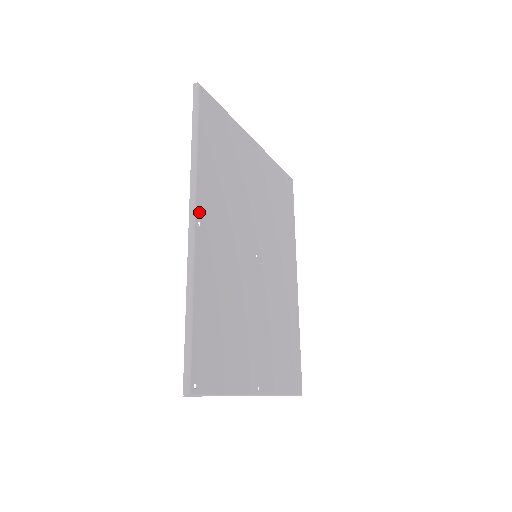
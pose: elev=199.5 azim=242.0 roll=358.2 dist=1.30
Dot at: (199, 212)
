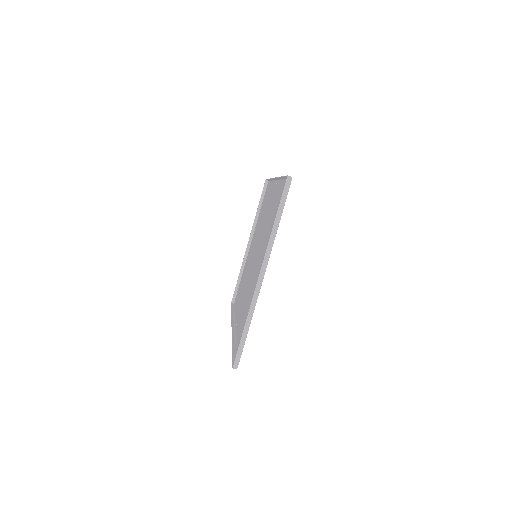
Dot at: occluded
